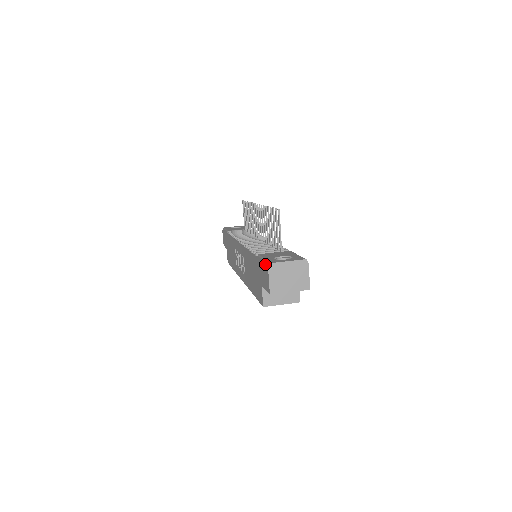
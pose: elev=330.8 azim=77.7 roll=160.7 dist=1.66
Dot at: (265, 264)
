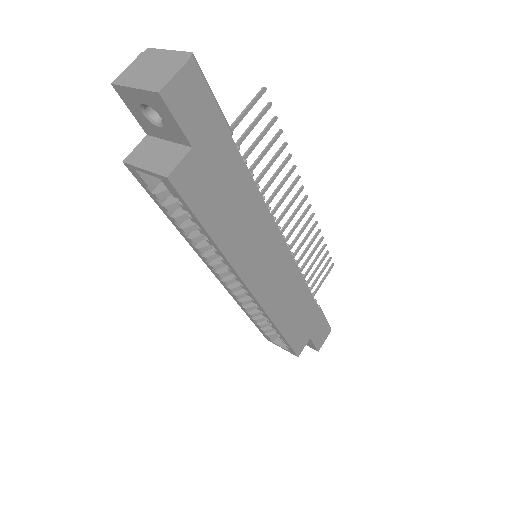
Dot at: occluded
